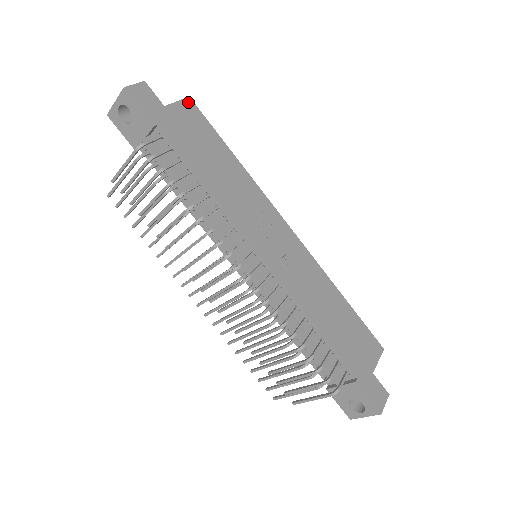
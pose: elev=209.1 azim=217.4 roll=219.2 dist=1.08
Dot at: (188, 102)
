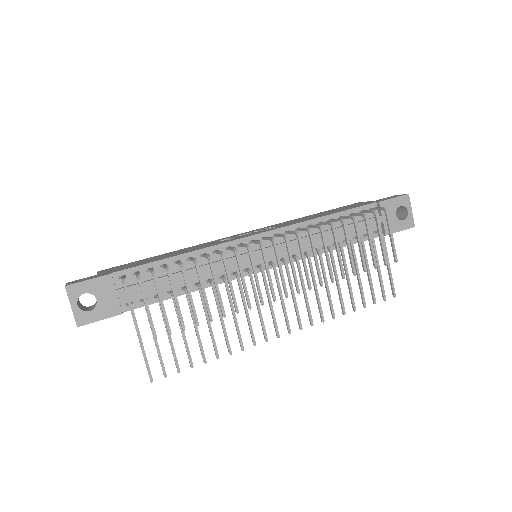
Dot at: occluded
